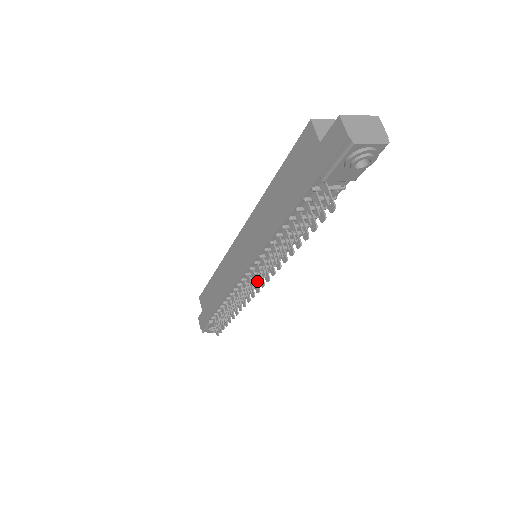
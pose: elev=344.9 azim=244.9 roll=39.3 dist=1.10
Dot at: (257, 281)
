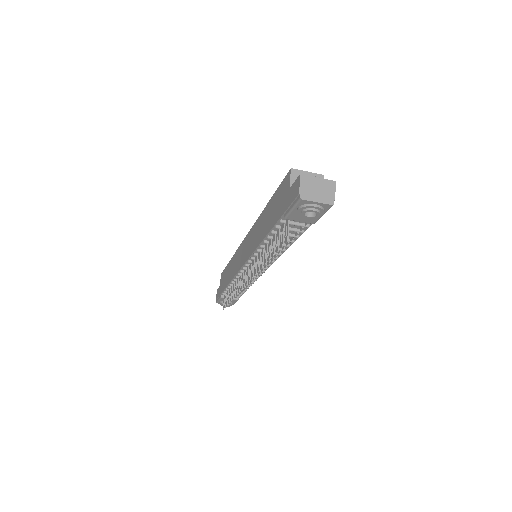
Dot at: (248, 276)
